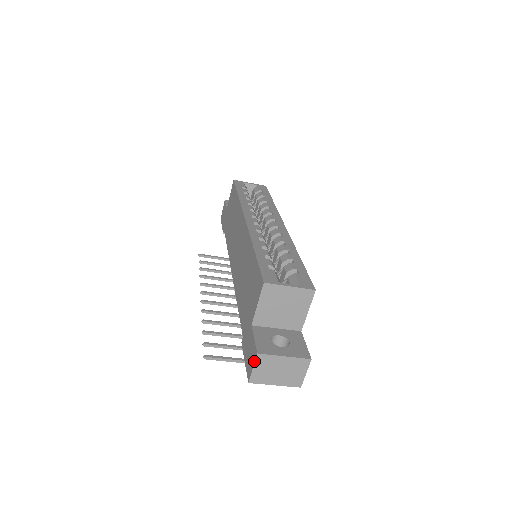
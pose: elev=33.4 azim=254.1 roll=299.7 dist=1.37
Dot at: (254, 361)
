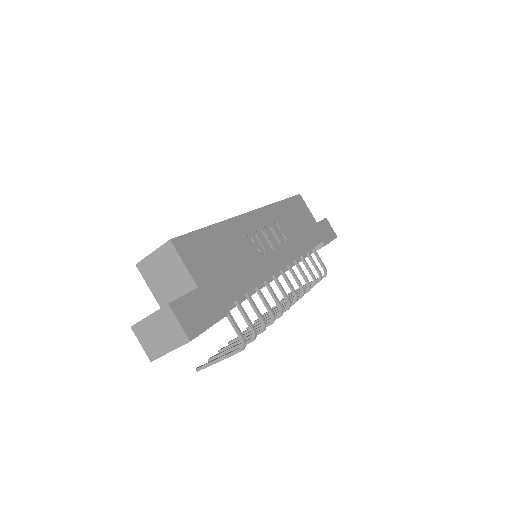
Dot at: (137, 336)
